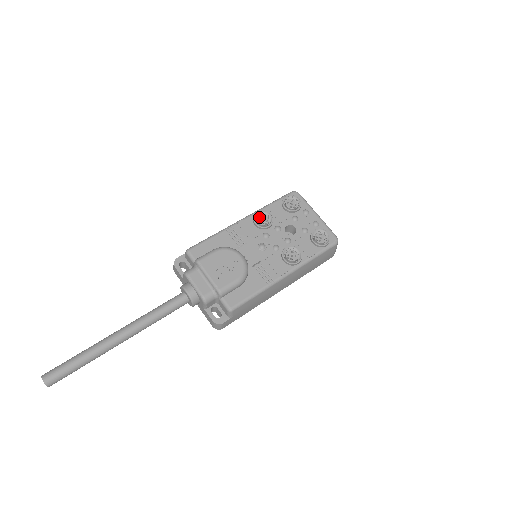
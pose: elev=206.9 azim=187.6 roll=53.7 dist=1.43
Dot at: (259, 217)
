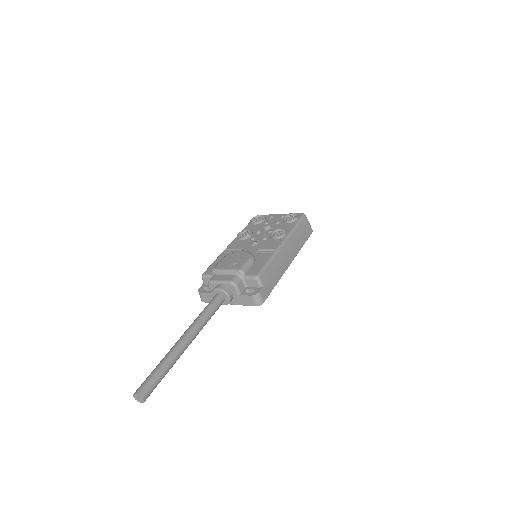
Dot at: (241, 235)
